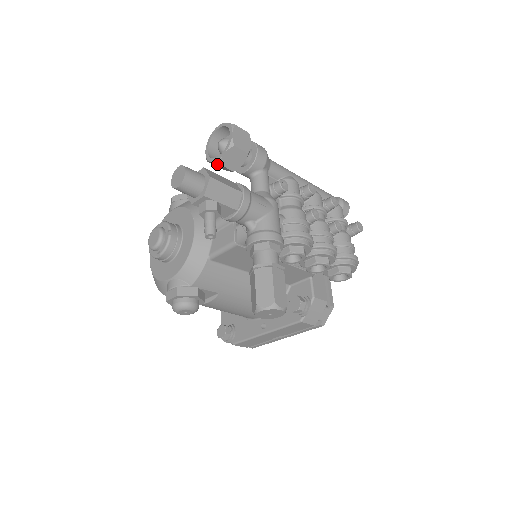
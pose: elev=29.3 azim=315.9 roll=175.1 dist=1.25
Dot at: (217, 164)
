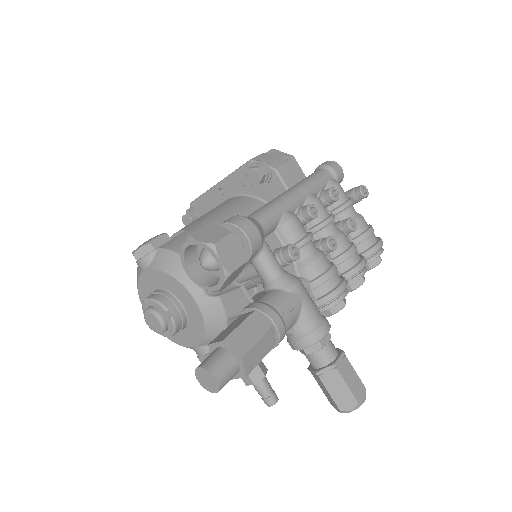
Dot at: (213, 288)
